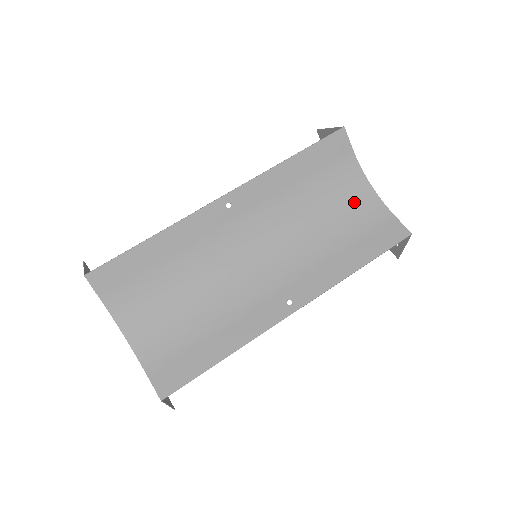
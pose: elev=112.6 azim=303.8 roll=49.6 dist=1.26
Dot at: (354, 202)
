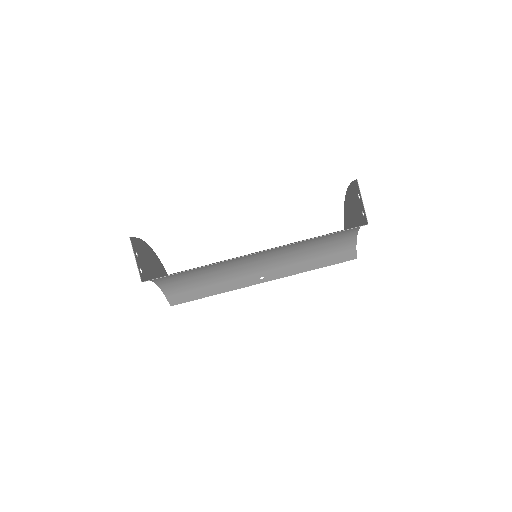
Dot at: (339, 239)
